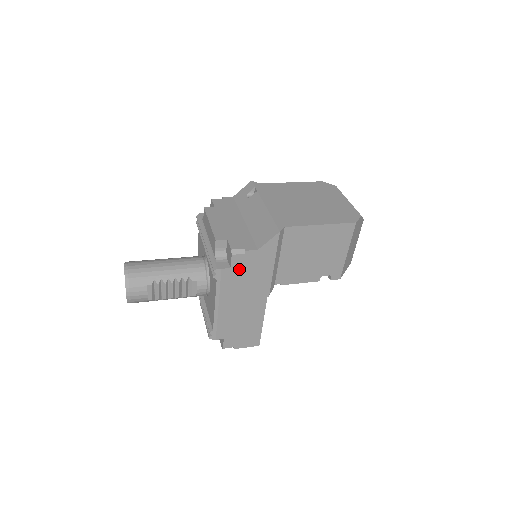
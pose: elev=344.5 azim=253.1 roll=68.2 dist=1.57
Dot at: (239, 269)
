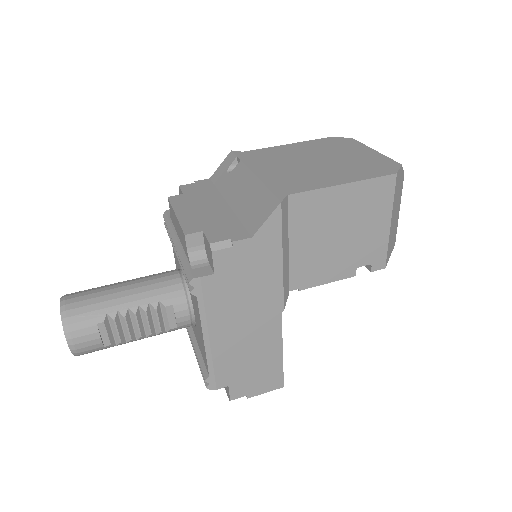
Dot at: (228, 274)
